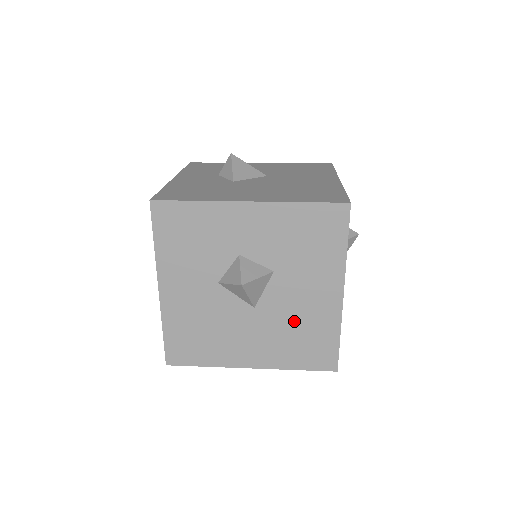
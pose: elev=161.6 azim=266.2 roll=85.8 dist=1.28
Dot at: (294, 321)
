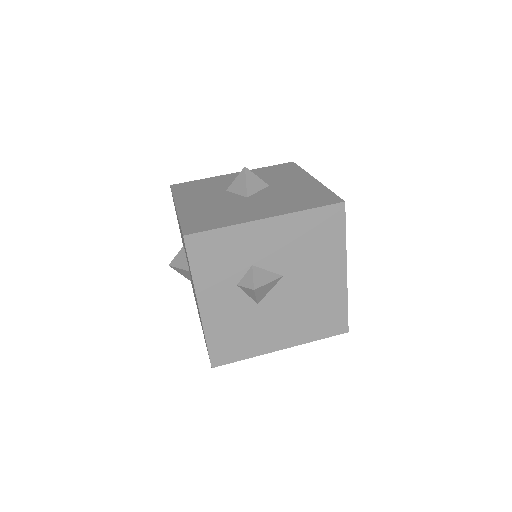
Dot at: occluded
